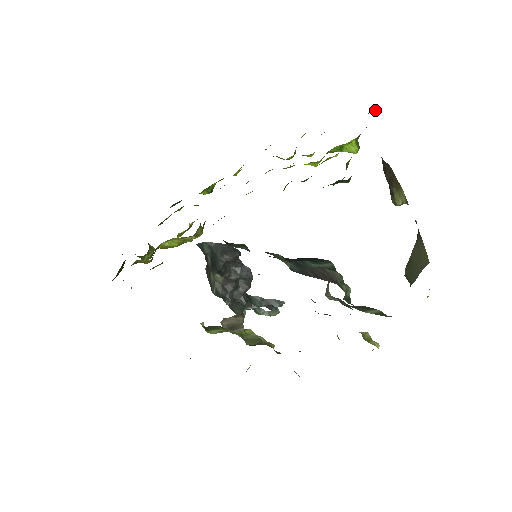
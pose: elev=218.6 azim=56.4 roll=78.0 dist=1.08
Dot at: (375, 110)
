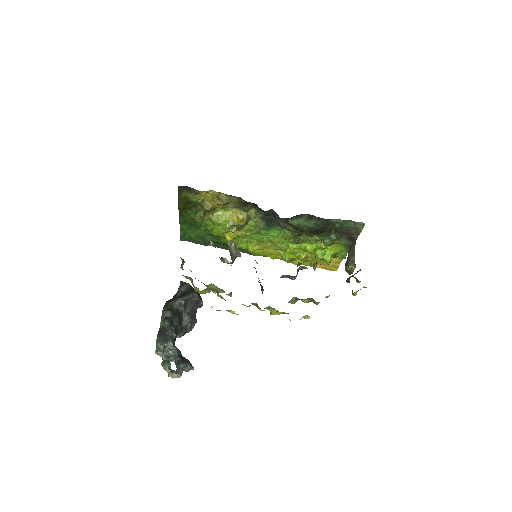
Dot at: occluded
